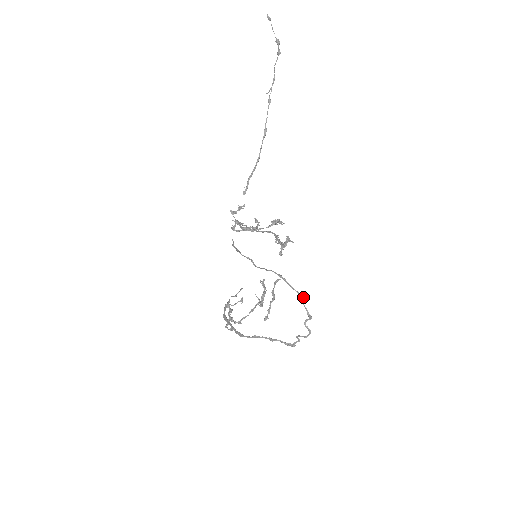
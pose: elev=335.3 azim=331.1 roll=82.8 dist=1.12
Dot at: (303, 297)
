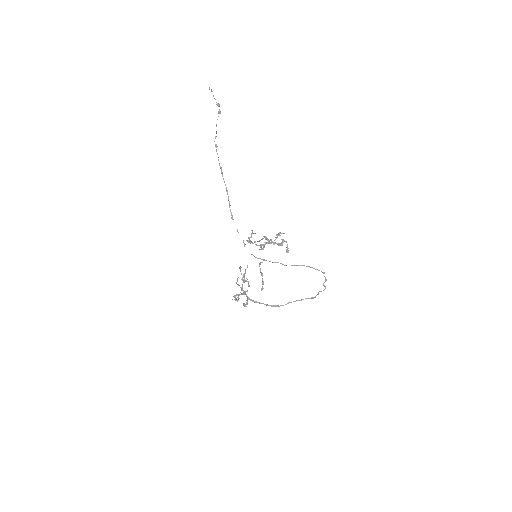
Dot at: (324, 272)
